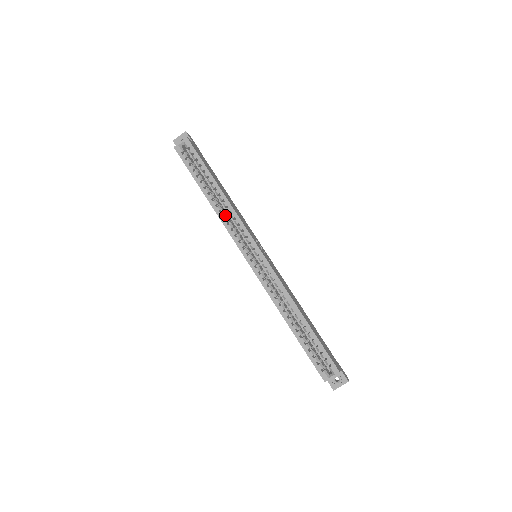
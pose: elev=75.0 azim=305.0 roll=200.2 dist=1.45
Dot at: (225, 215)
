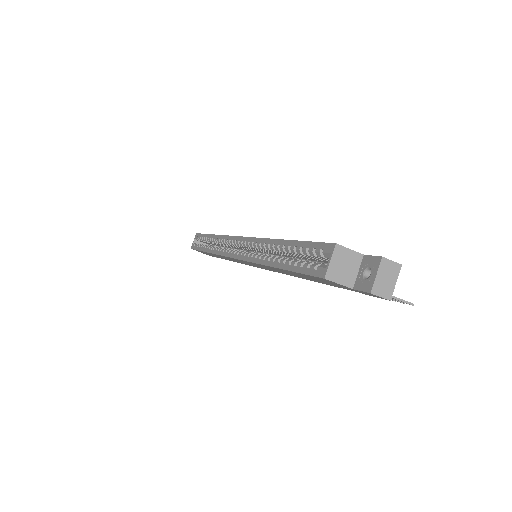
Dot at: occluded
